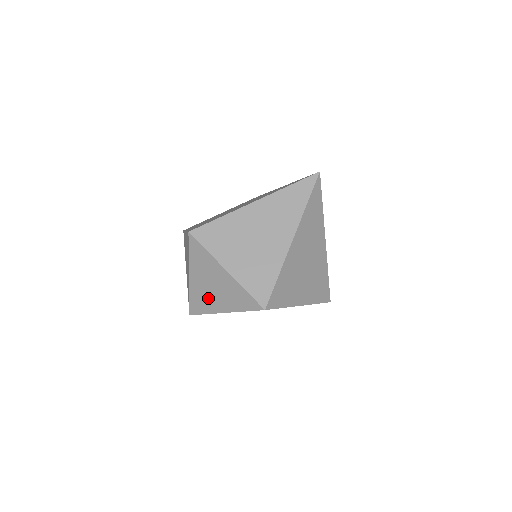
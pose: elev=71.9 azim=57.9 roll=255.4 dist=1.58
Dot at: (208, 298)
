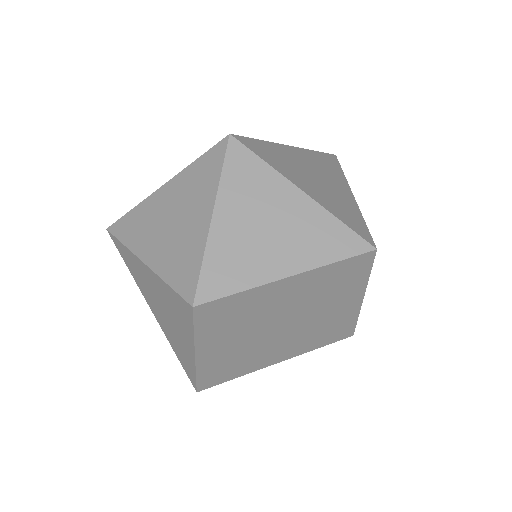
Dot at: (253, 253)
